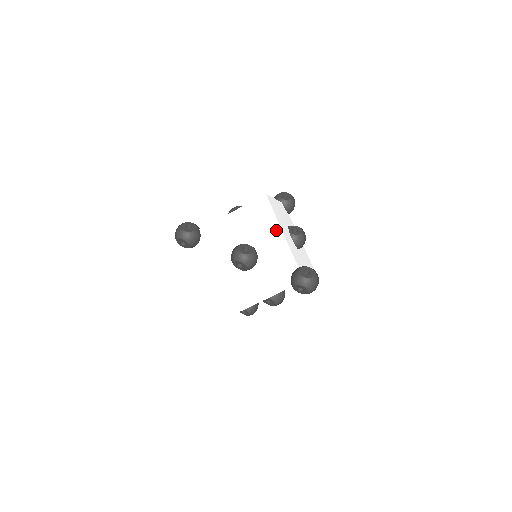
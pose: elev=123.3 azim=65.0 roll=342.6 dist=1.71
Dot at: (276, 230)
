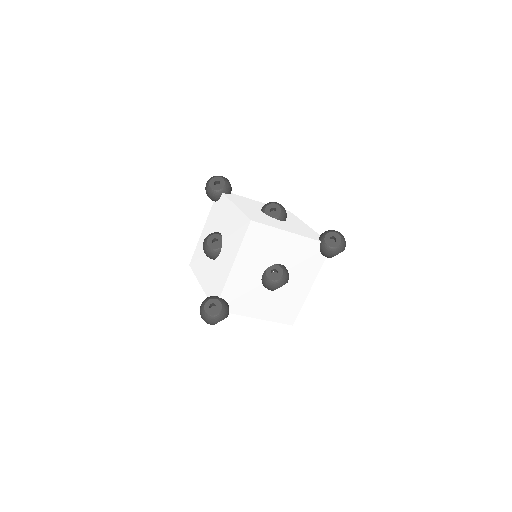
Dot at: (283, 236)
